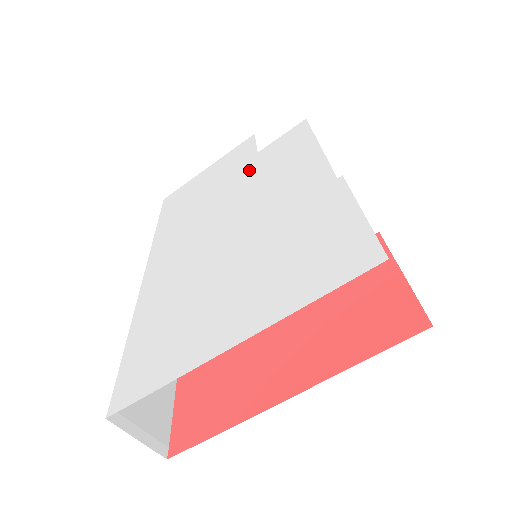
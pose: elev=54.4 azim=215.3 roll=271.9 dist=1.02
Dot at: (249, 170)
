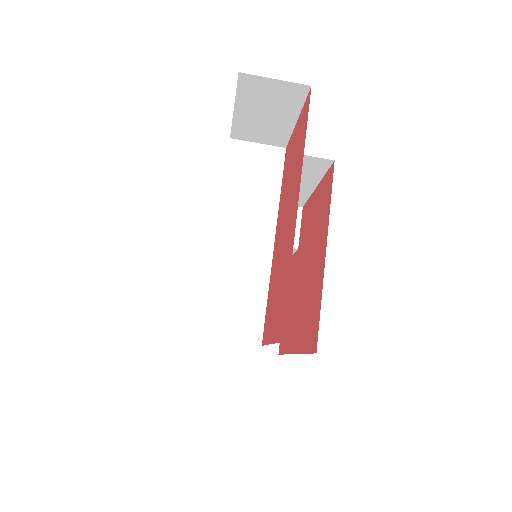
Dot at: occluded
